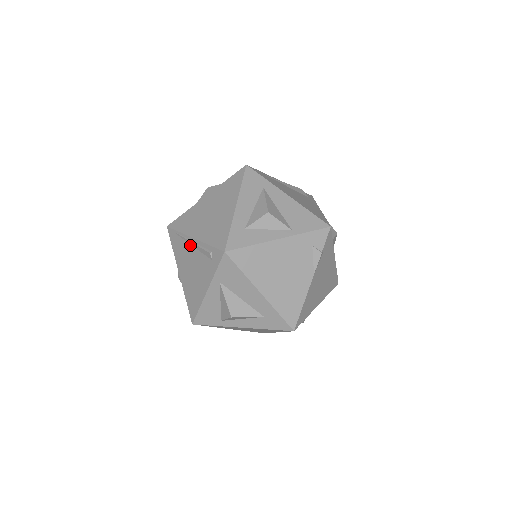
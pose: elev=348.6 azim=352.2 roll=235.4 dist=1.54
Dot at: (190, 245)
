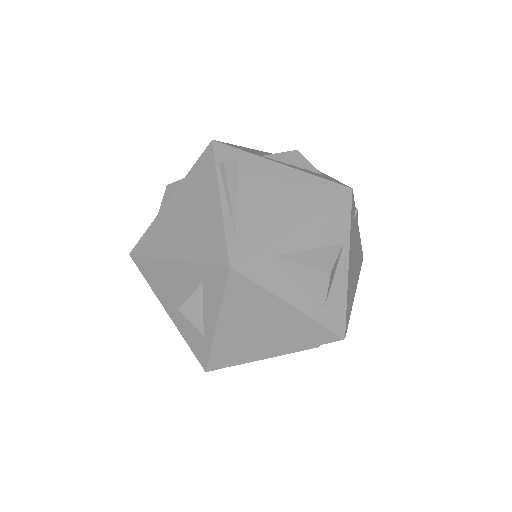
Dot at: (269, 357)
